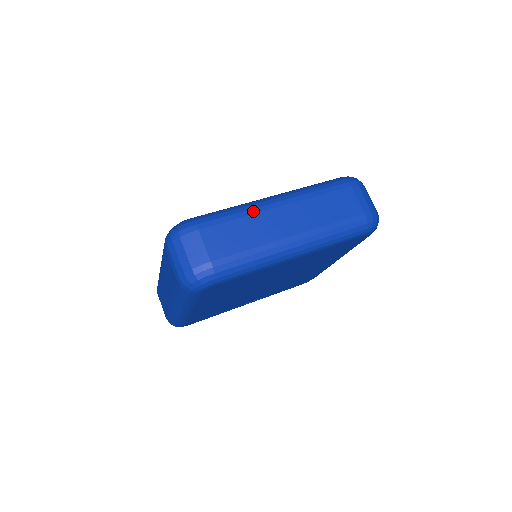
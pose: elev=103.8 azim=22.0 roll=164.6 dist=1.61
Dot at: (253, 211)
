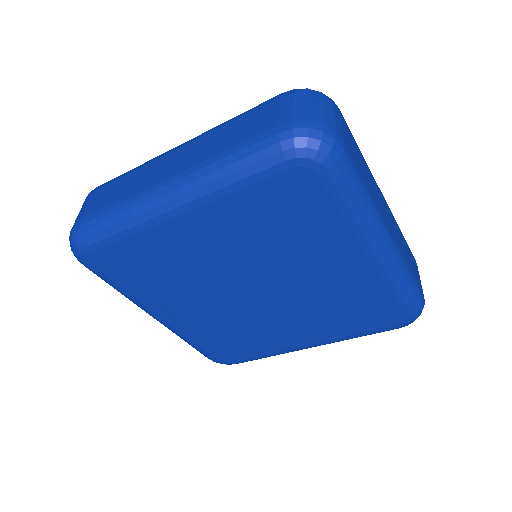
Dot at: occluded
